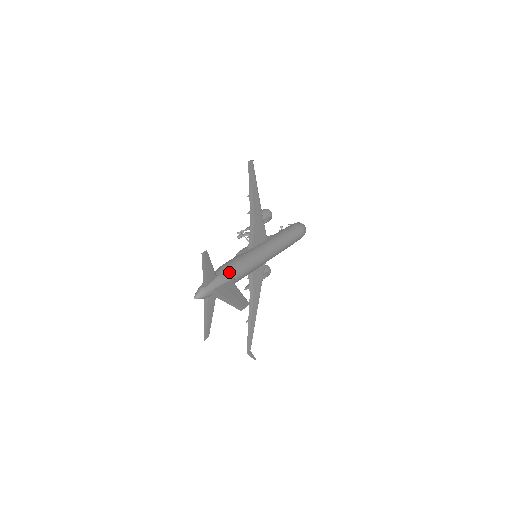
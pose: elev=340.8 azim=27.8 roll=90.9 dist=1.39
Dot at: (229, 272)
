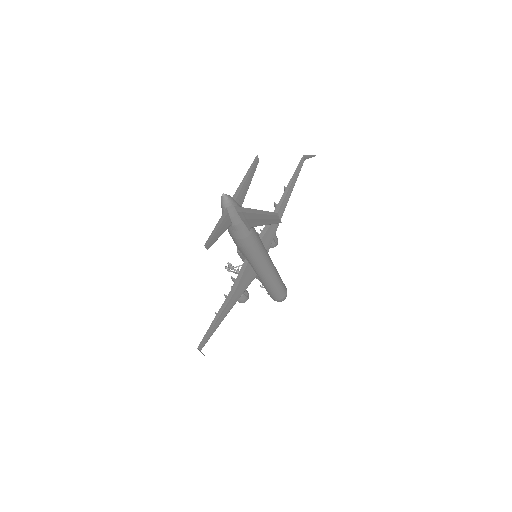
Dot at: occluded
